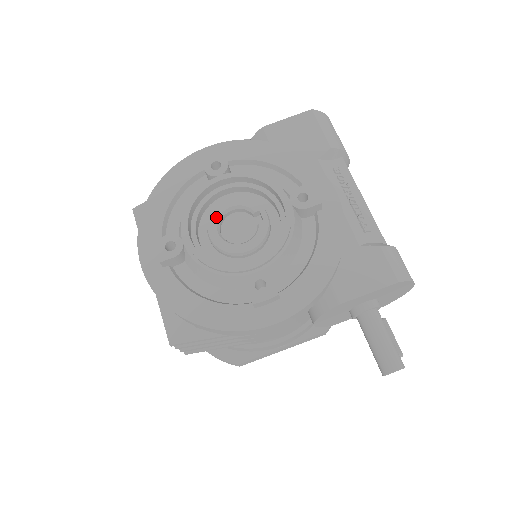
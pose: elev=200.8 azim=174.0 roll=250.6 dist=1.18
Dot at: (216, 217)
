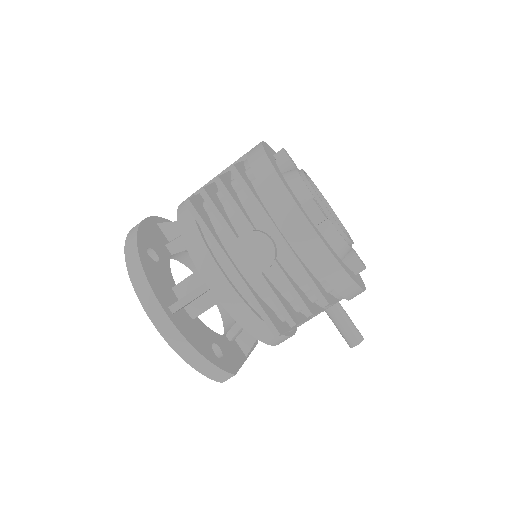
Dot at: occluded
